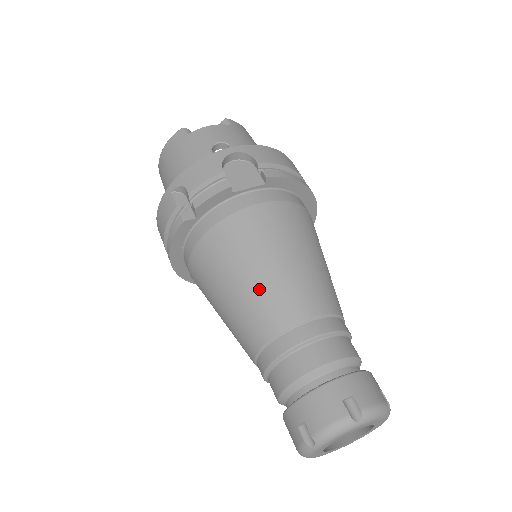
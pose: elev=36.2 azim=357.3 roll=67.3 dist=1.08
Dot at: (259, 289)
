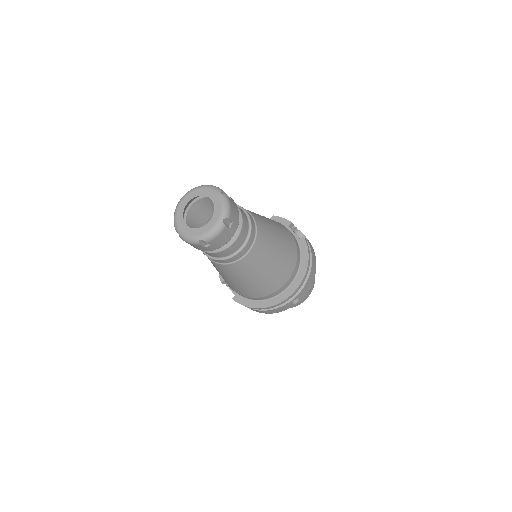
Dot at: occluded
